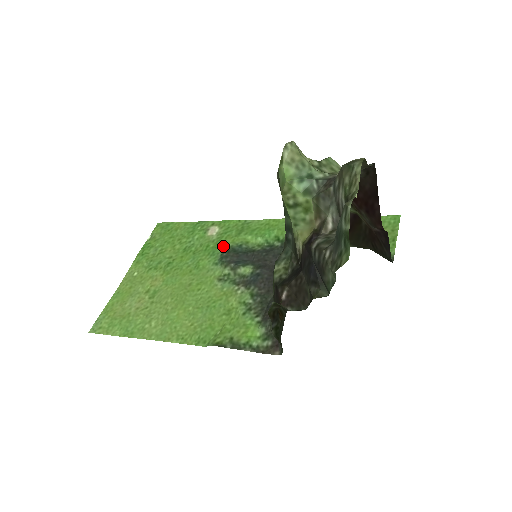
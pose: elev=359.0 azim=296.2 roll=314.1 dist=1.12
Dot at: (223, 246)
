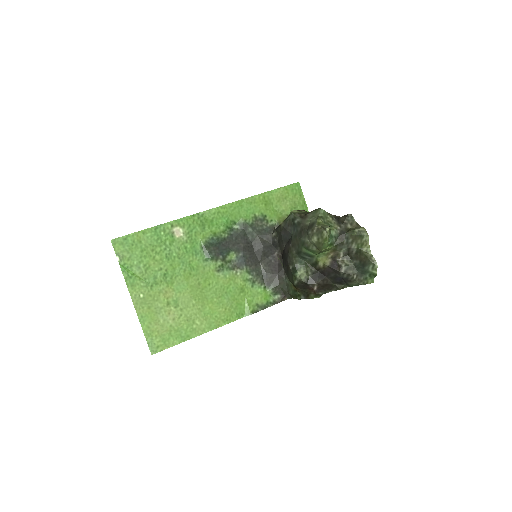
Dot at: (199, 244)
